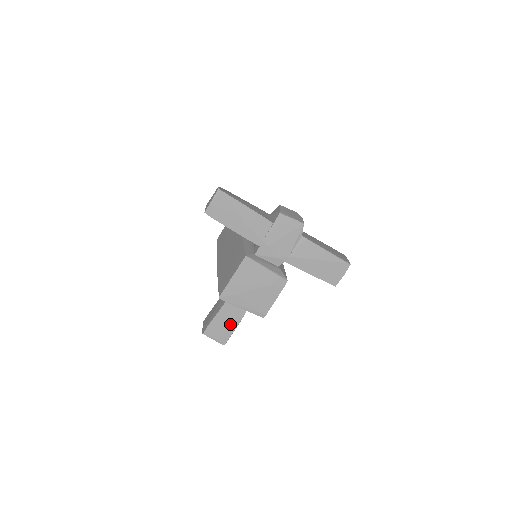
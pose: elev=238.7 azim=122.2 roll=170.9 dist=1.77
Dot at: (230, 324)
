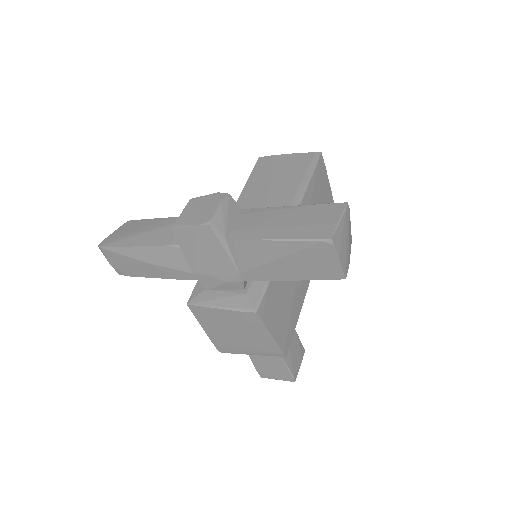
Dot at: (274, 362)
